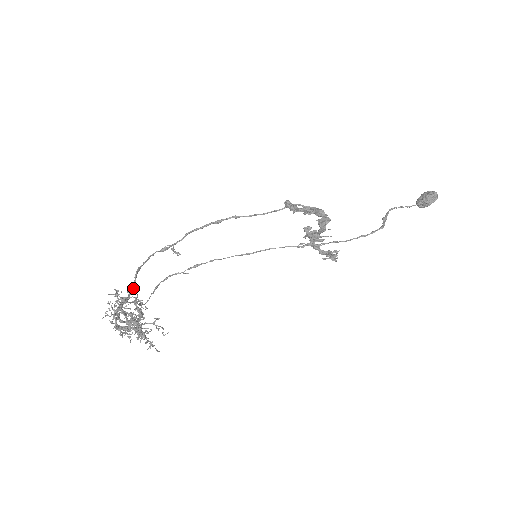
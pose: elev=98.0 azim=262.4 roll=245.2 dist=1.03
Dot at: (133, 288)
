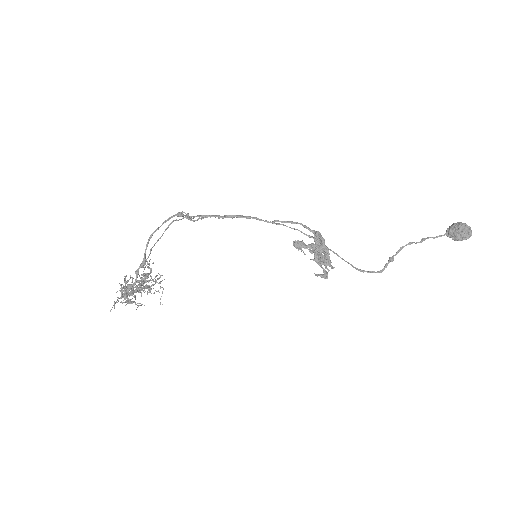
Dot at: (142, 262)
